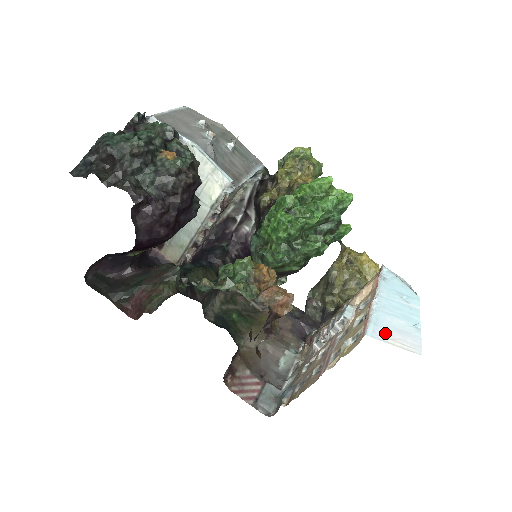
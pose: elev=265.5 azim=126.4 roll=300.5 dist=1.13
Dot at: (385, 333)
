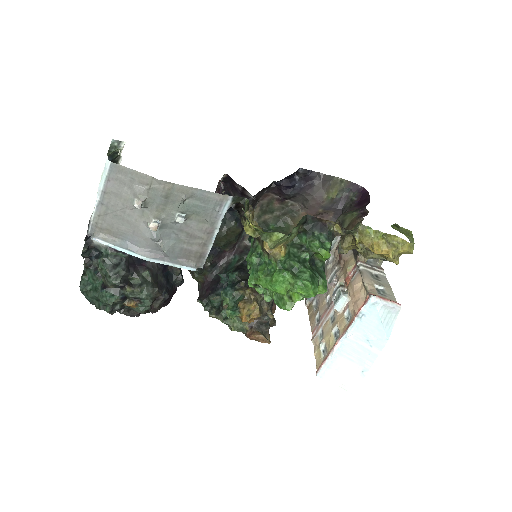
Dot at: (333, 375)
